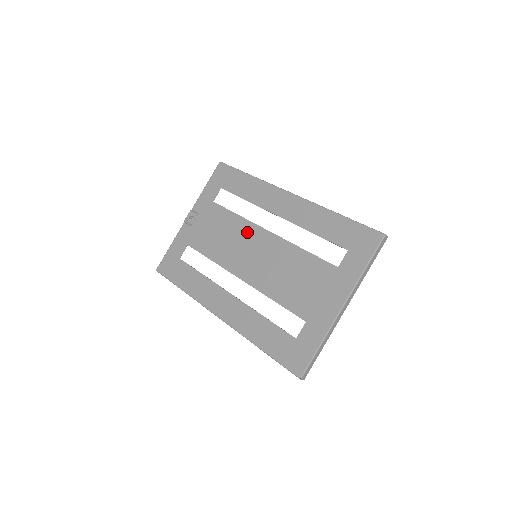
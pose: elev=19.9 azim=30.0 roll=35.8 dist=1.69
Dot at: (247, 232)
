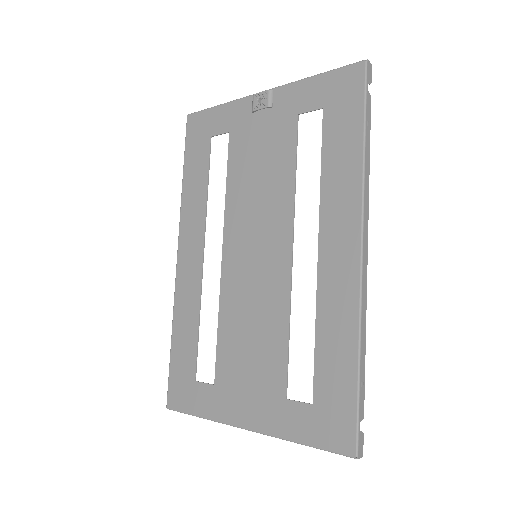
Dot at: (278, 217)
